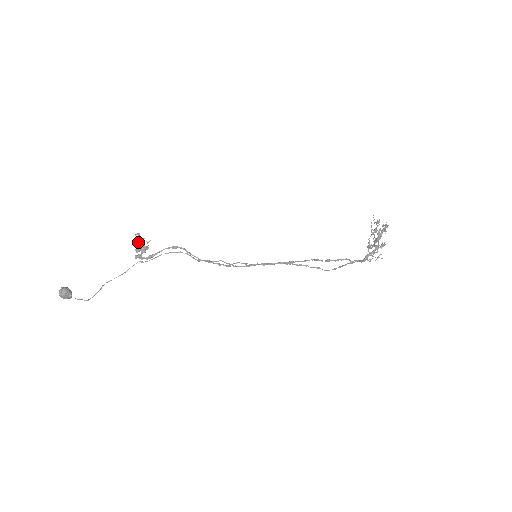
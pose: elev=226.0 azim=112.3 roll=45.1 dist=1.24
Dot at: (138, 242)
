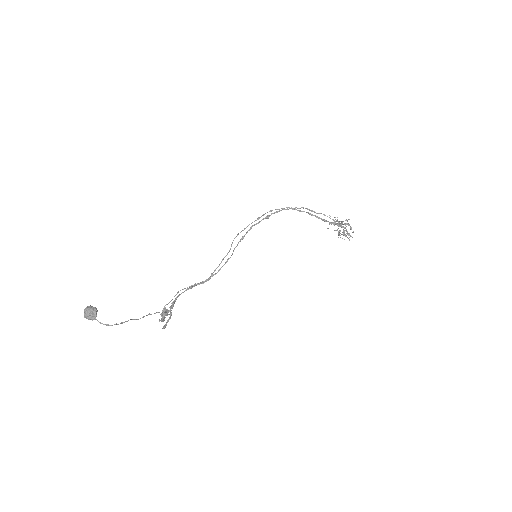
Dot at: (162, 317)
